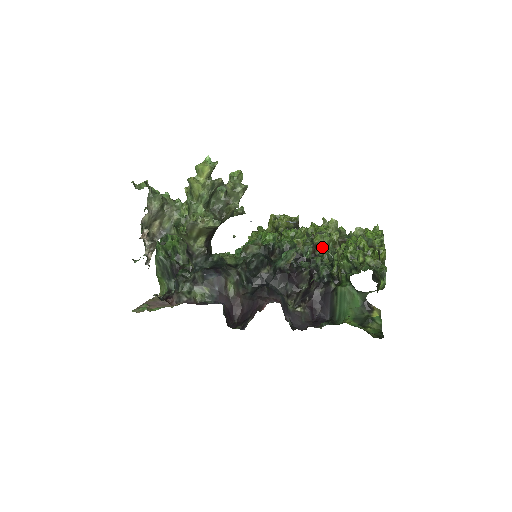
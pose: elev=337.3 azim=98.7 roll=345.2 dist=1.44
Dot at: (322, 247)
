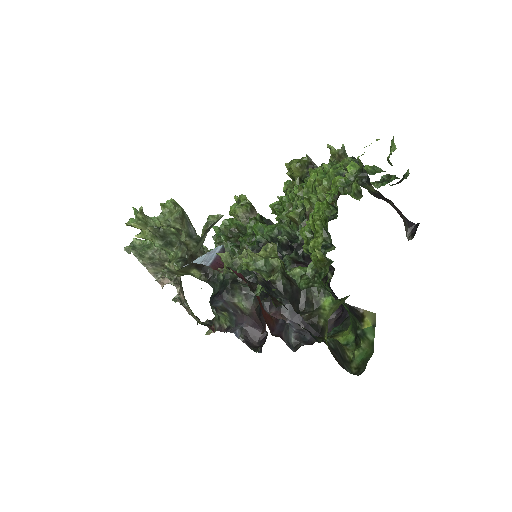
Dot at: occluded
